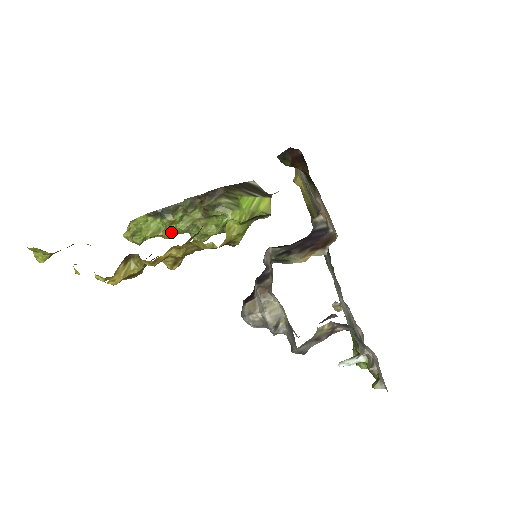
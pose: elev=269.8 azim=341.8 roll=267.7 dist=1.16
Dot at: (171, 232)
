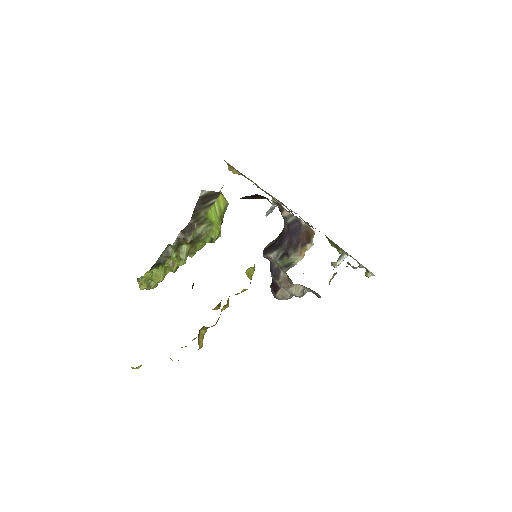
Dot at: (176, 268)
